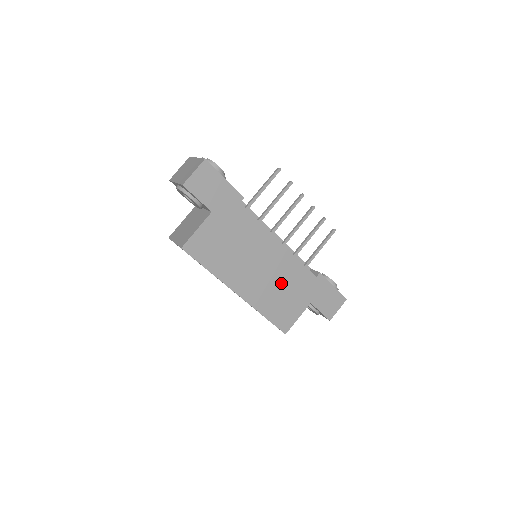
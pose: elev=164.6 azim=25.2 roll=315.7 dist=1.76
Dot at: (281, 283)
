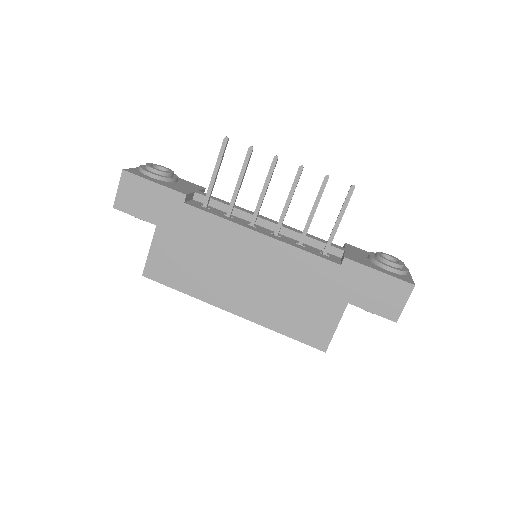
Dot at: (287, 286)
